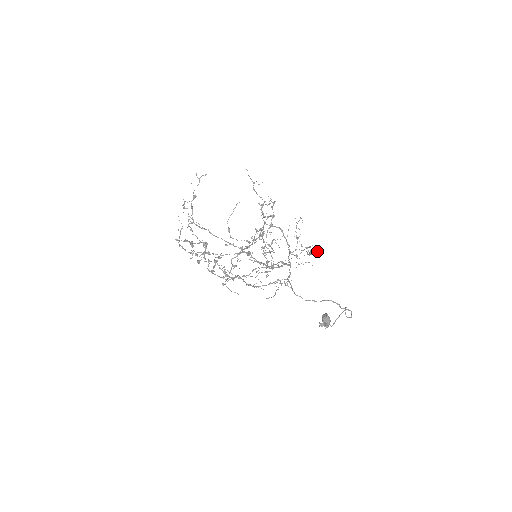
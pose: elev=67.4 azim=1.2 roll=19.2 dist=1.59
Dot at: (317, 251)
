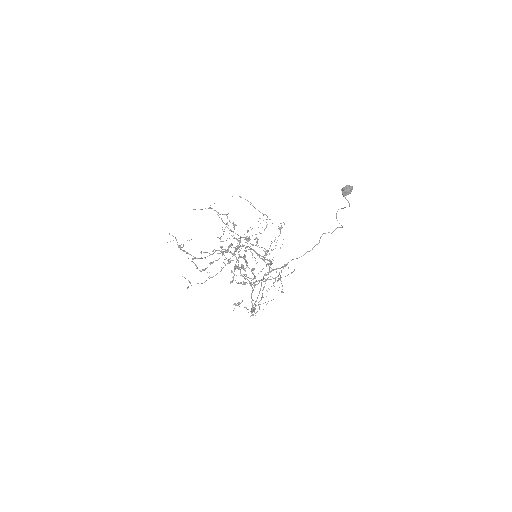
Dot at: occluded
